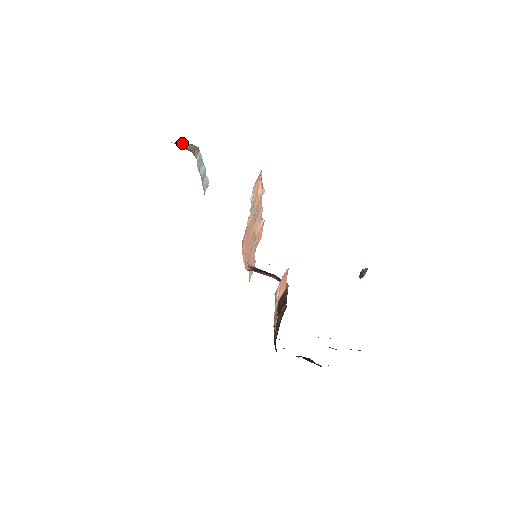
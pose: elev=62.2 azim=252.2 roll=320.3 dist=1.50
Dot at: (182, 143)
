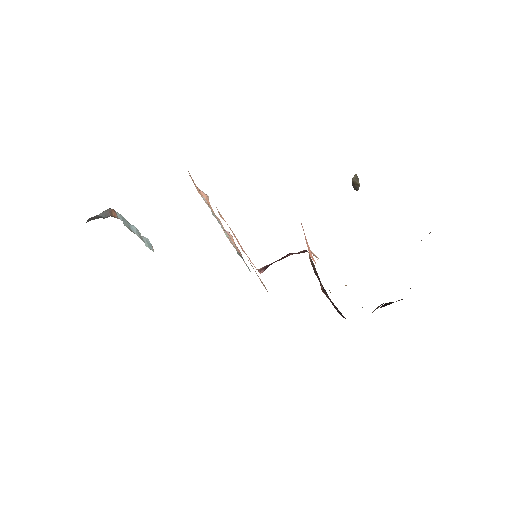
Dot at: (93, 217)
